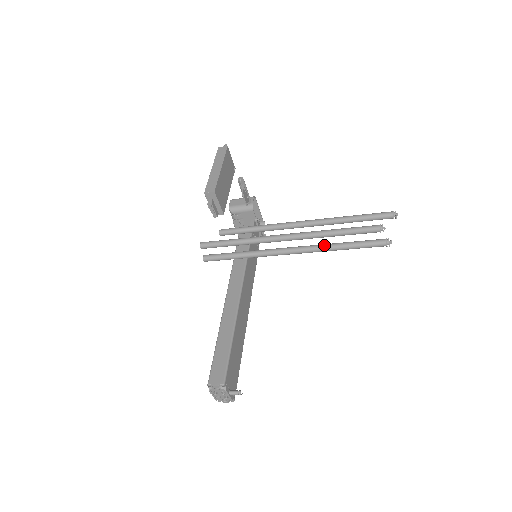
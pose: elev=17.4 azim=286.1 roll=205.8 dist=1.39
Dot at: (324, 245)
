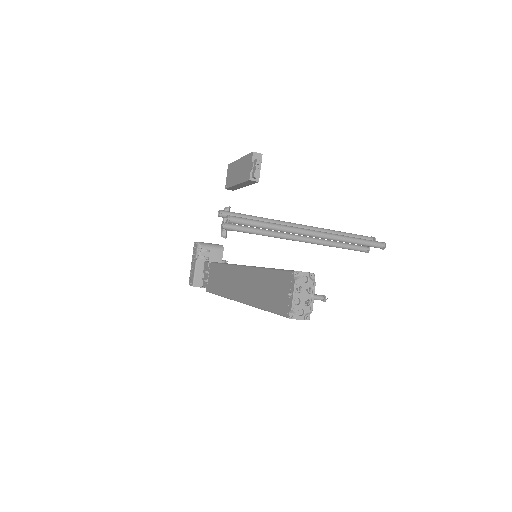
Dot at: occluded
